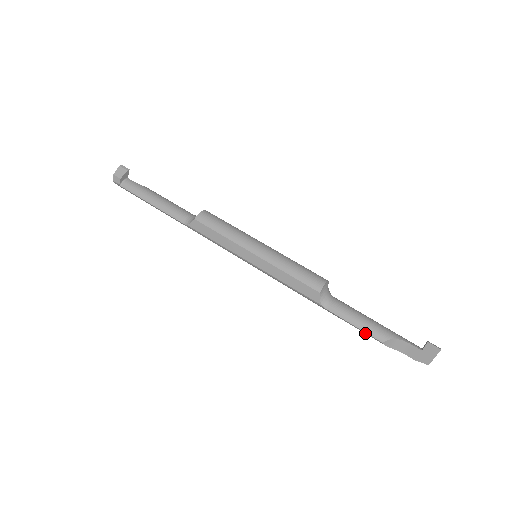
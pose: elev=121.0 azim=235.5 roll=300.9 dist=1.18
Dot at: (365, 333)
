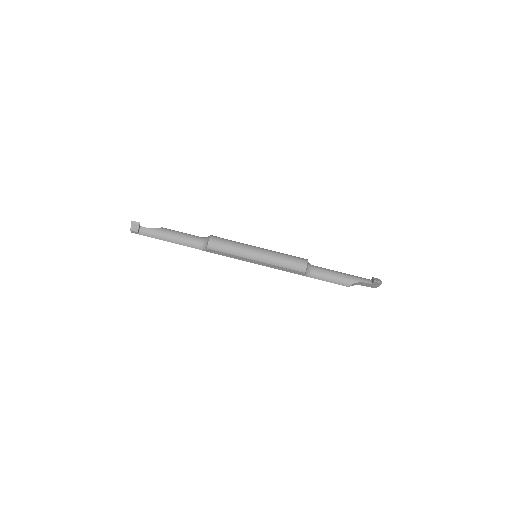
Dot at: occluded
